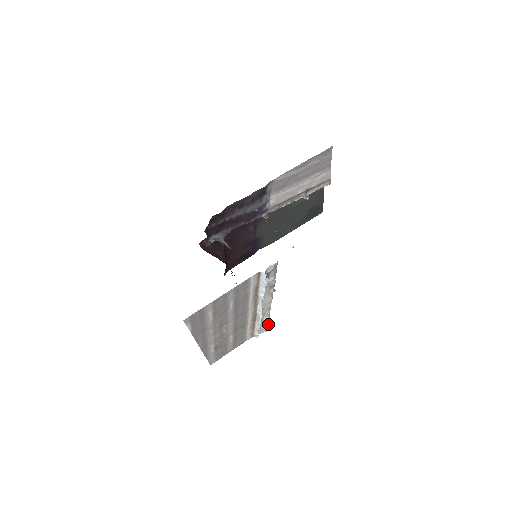
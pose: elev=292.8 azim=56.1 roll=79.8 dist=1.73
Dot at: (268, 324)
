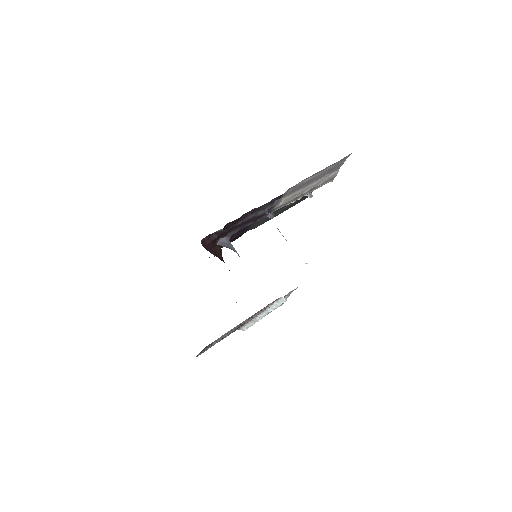
Dot at: occluded
